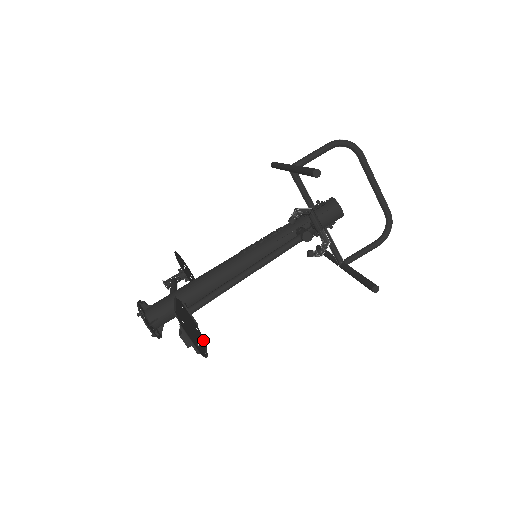
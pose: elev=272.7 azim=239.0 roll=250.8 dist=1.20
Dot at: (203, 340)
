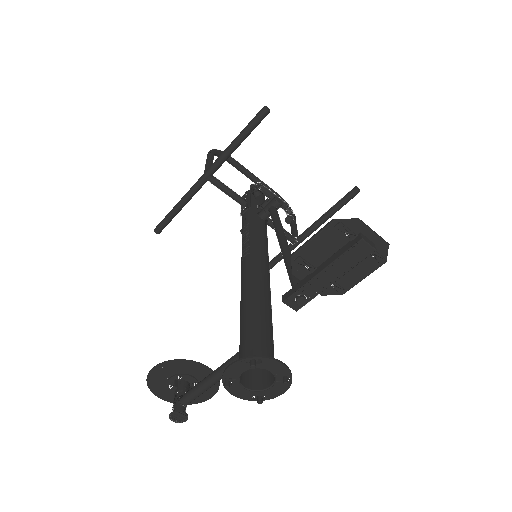
Dot at: (347, 289)
